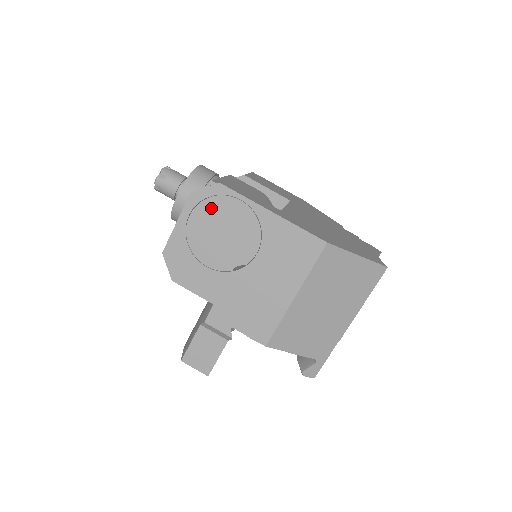
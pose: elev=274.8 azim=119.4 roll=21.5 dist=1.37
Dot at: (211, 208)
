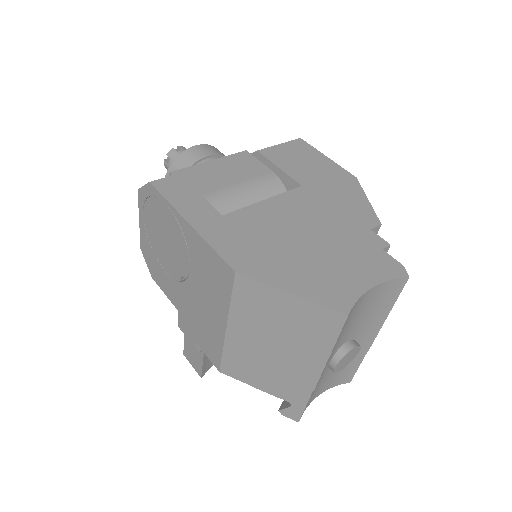
Dot at: (152, 209)
